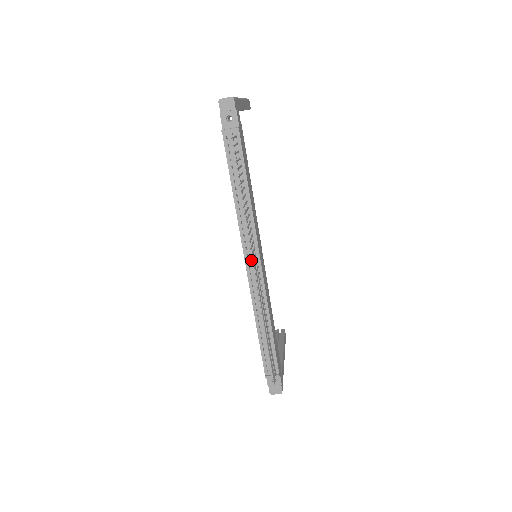
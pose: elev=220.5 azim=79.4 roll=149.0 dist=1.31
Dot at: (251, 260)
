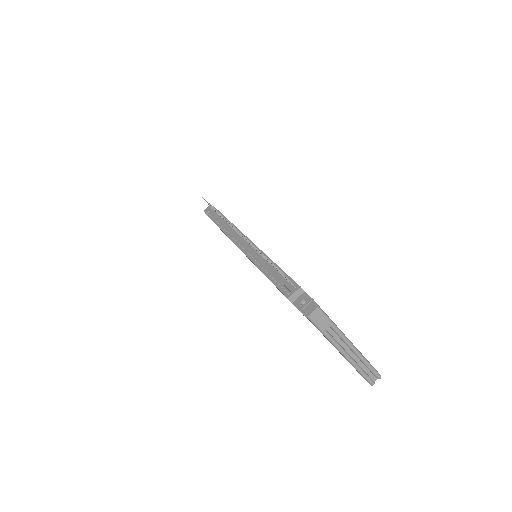
Dot at: (240, 241)
